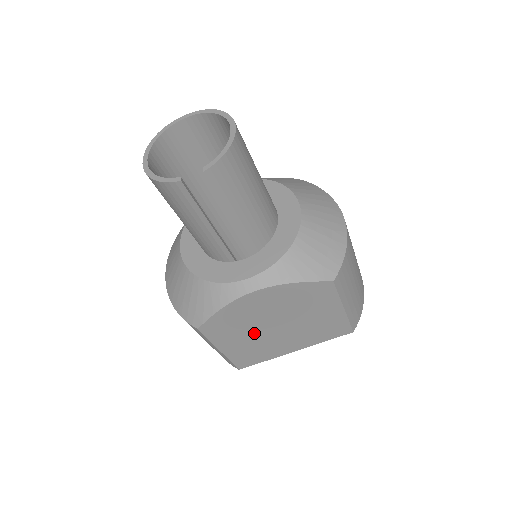
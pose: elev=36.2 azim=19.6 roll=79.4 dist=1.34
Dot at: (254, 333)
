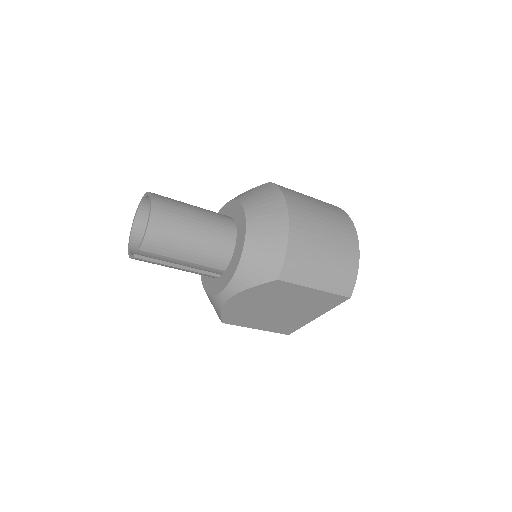
Dot at: (266, 316)
